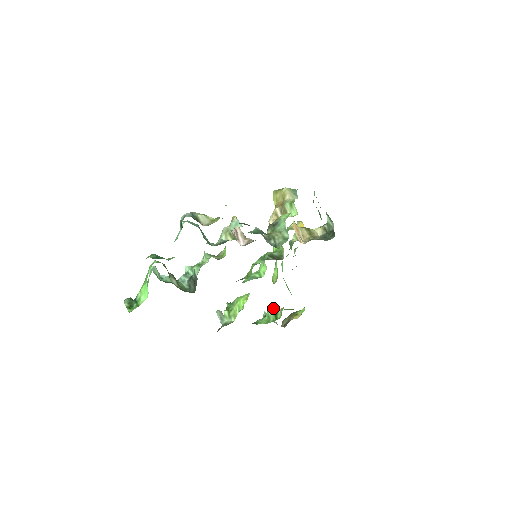
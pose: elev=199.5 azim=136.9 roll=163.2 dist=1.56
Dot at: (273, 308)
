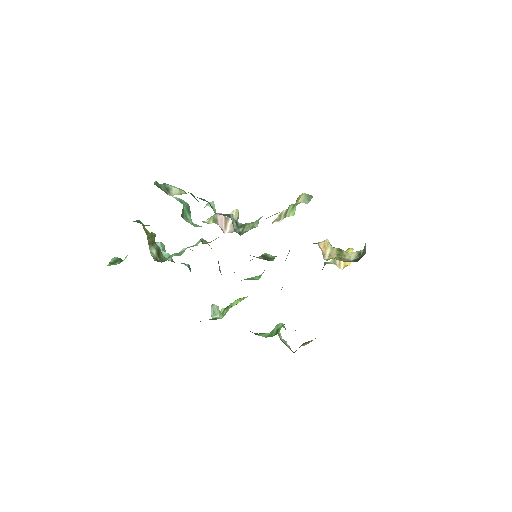
Dot at: (280, 324)
